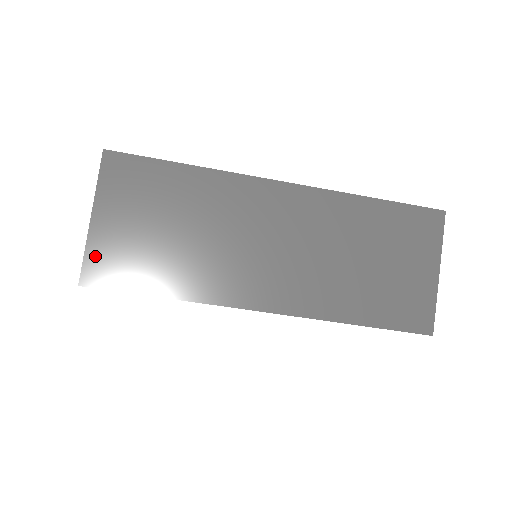
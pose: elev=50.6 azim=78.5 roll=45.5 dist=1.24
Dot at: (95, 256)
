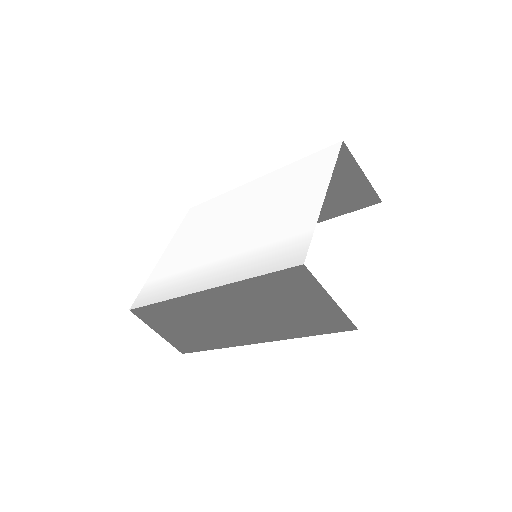
Dot at: (175, 344)
